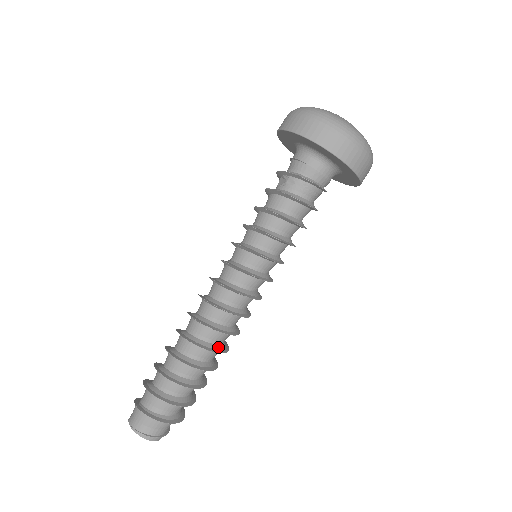
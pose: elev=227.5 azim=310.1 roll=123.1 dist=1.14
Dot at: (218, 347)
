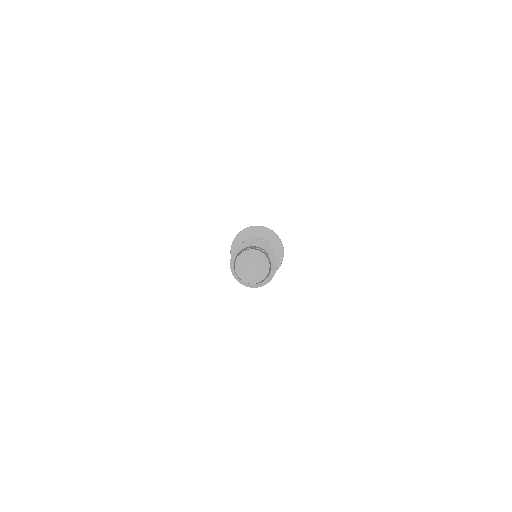
Dot at: occluded
